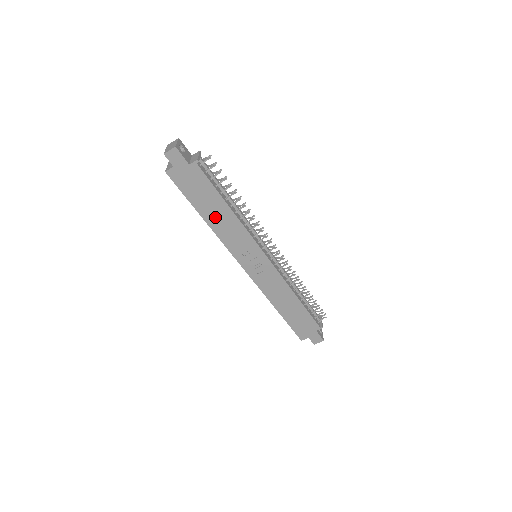
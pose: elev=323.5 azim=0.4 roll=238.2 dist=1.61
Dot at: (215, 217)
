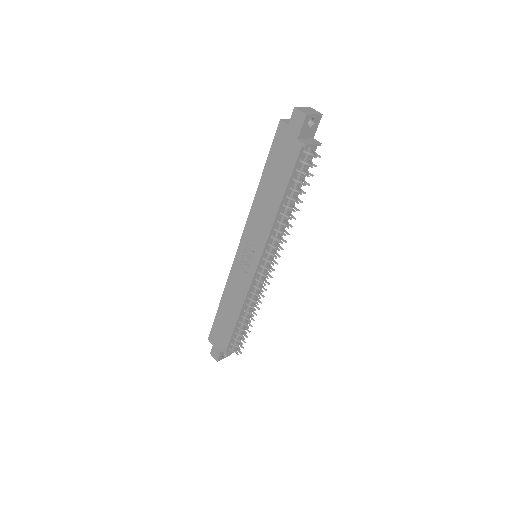
Dot at: (266, 194)
